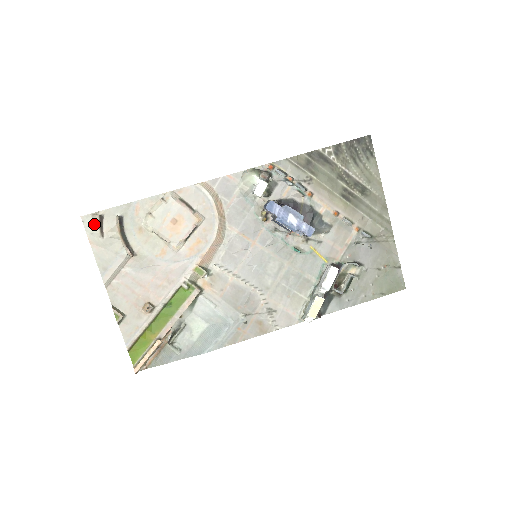
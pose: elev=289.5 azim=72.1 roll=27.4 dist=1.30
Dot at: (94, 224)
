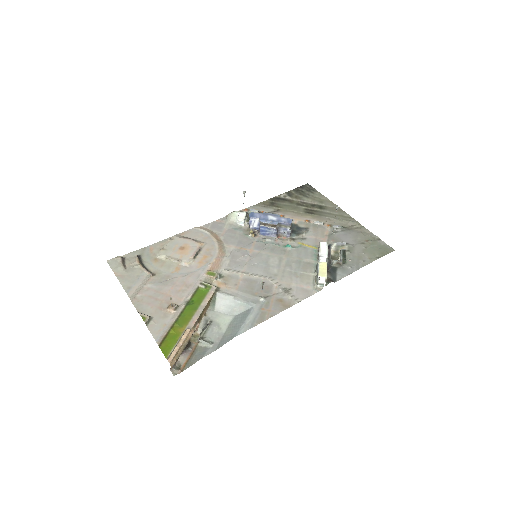
Dot at: (118, 263)
